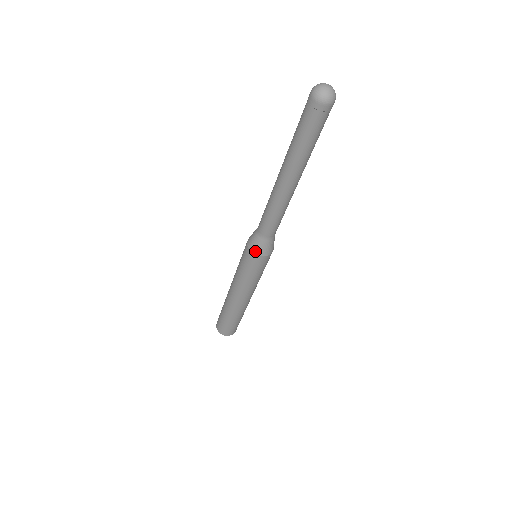
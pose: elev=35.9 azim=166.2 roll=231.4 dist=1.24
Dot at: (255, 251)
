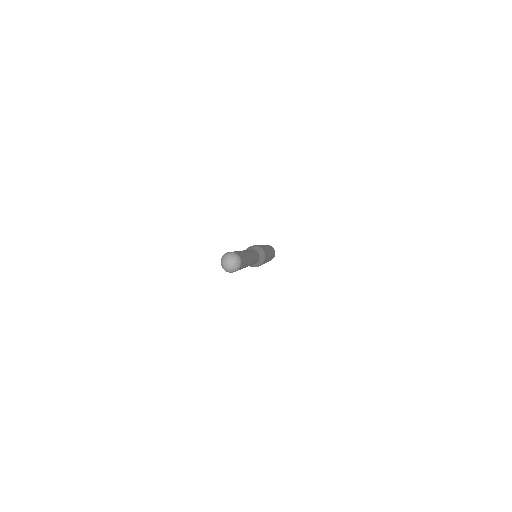
Dot at: (250, 266)
